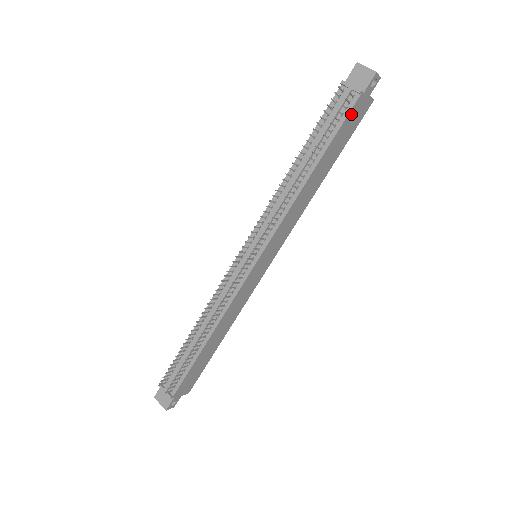
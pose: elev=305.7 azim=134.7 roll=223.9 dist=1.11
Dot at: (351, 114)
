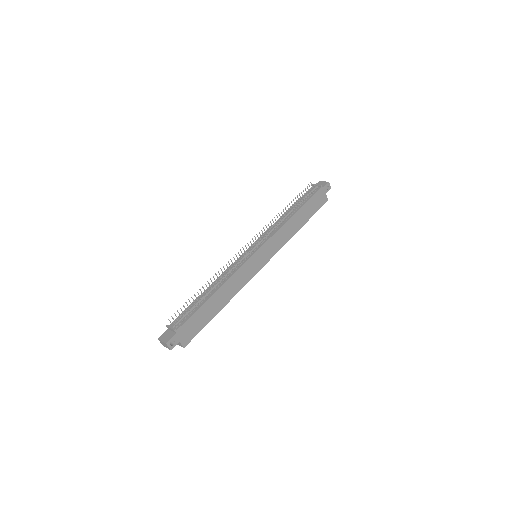
Dot at: (316, 195)
